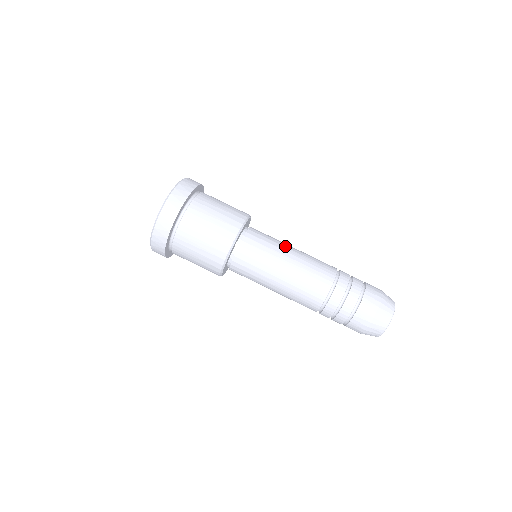
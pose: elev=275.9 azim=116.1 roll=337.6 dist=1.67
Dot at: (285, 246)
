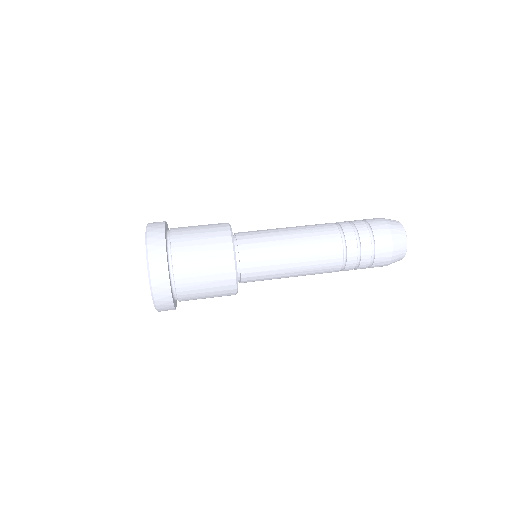
Dot at: occluded
